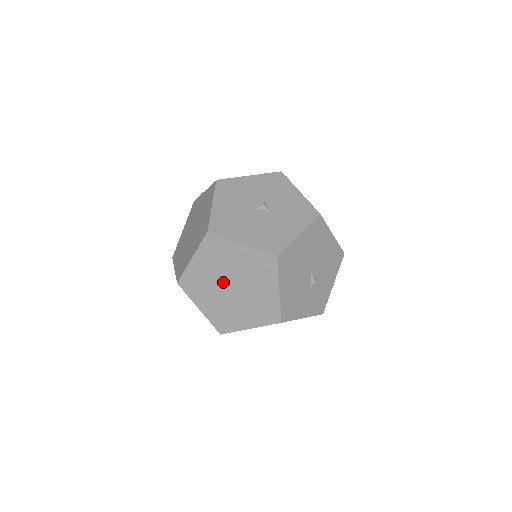
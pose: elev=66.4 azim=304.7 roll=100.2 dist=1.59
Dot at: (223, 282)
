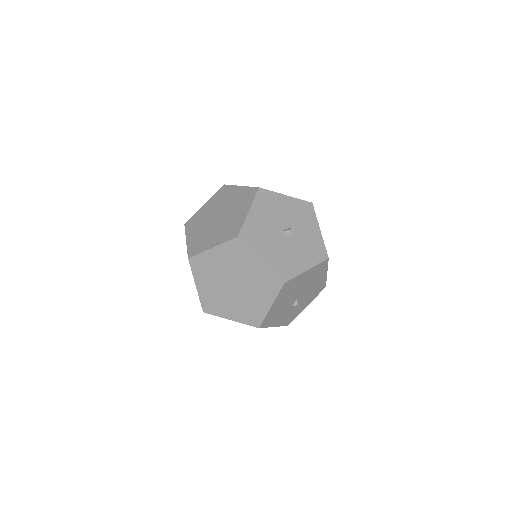
Dot at: (229, 278)
